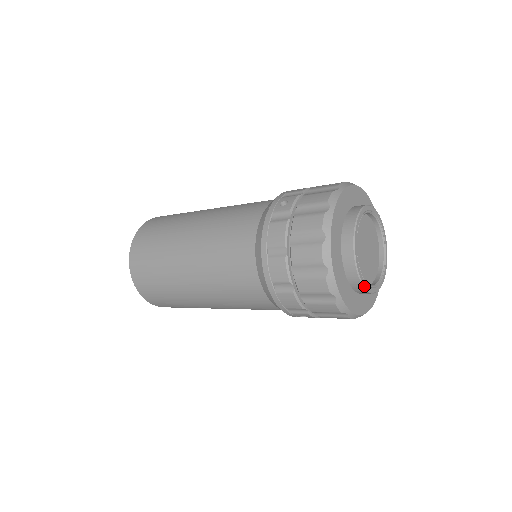
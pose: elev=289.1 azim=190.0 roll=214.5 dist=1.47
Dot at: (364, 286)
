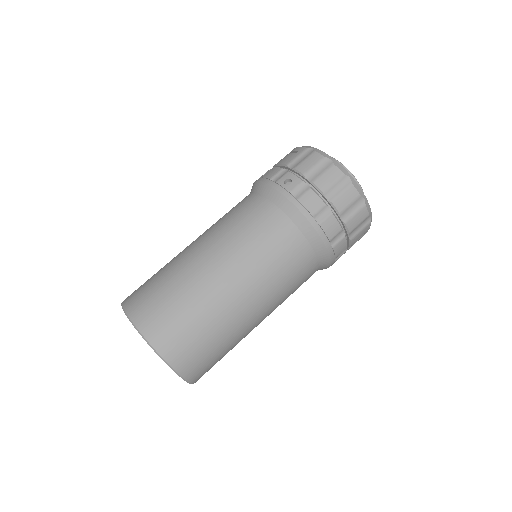
Dot at: occluded
